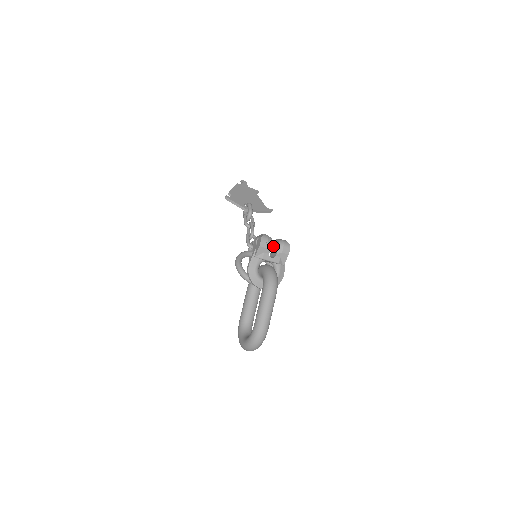
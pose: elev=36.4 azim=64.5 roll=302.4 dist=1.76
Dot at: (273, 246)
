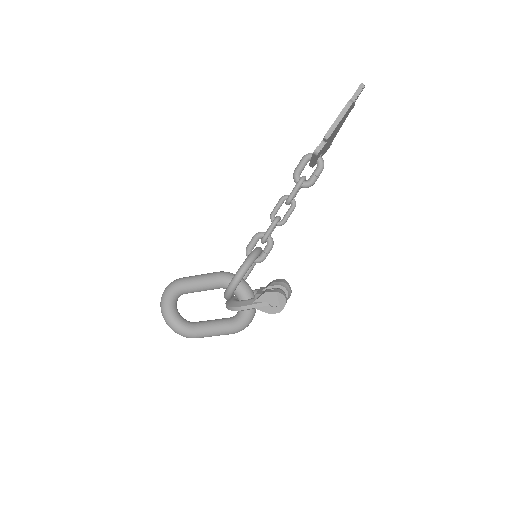
Dot at: occluded
